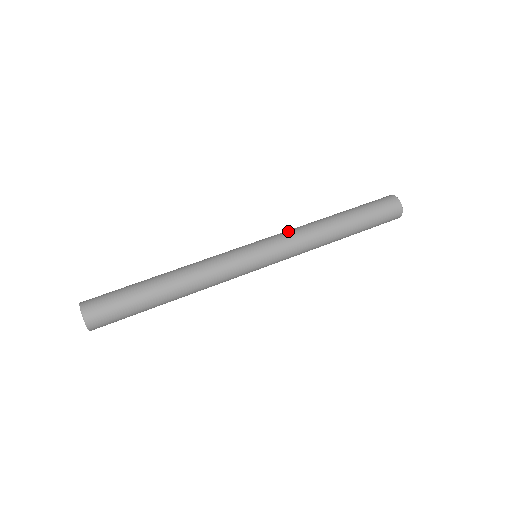
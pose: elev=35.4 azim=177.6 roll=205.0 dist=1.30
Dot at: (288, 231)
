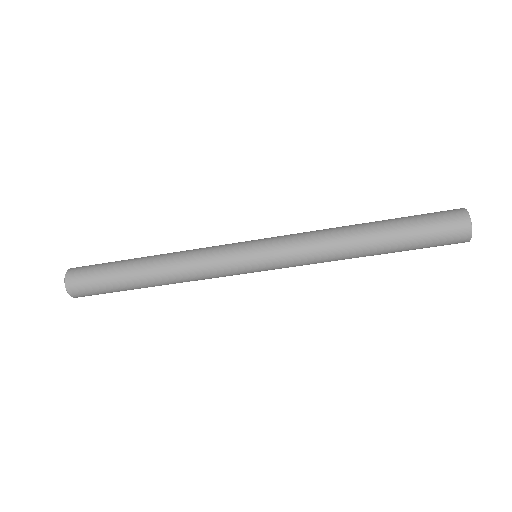
Dot at: (299, 233)
